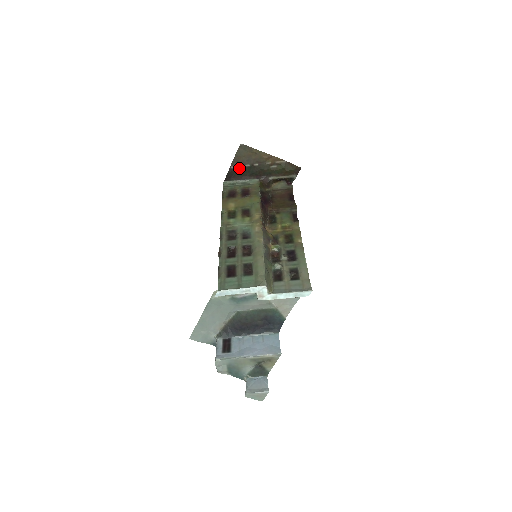
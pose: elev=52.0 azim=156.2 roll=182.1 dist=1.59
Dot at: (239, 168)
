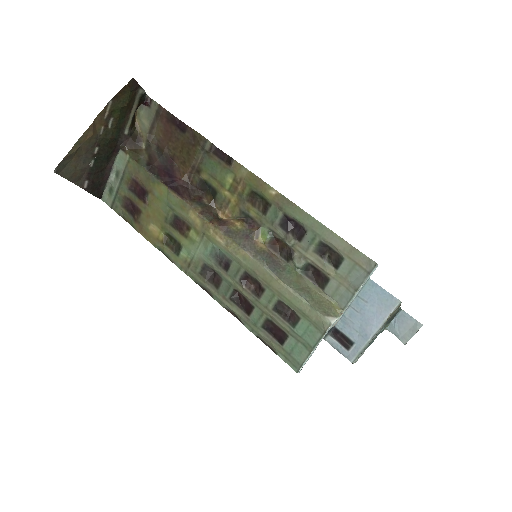
Dot at: (91, 176)
